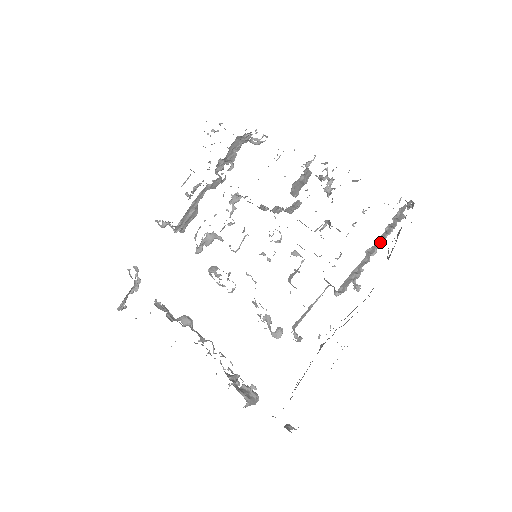
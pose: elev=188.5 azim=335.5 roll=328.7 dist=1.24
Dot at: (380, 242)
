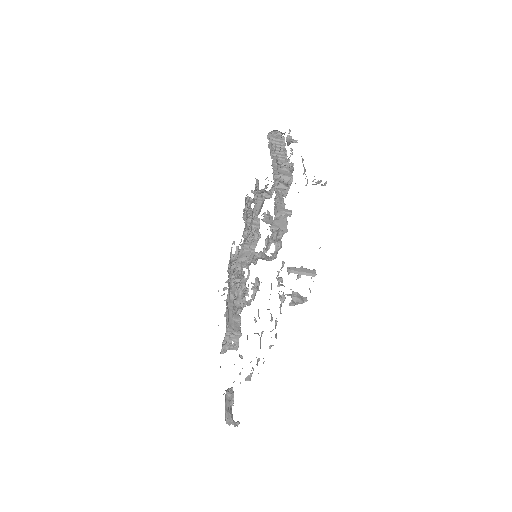
Dot at: (282, 151)
